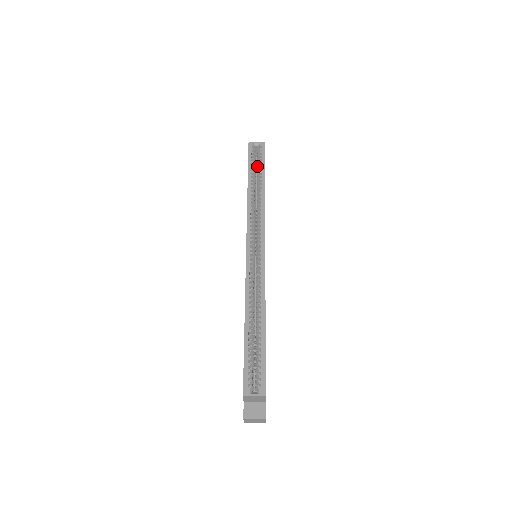
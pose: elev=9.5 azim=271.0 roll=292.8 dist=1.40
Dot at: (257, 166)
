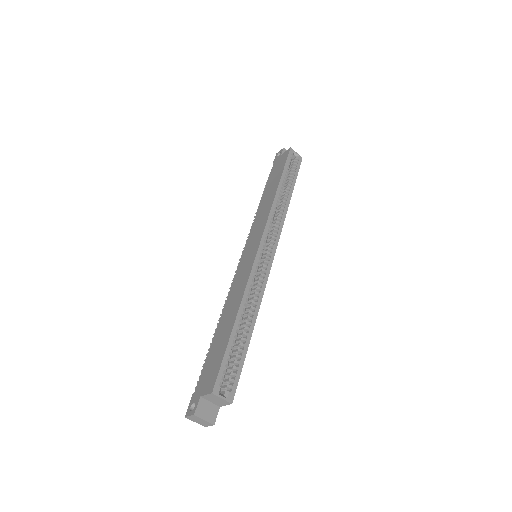
Dot at: occluded
